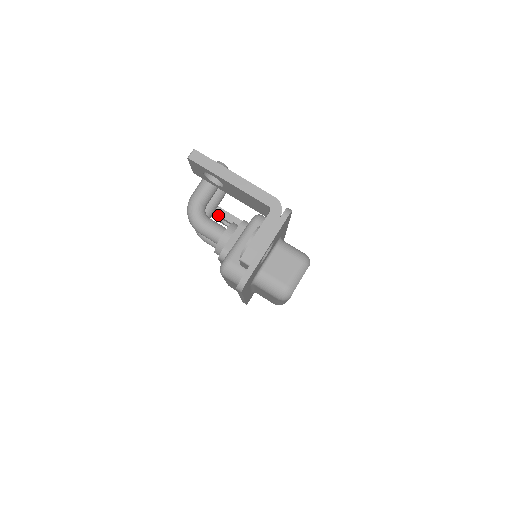
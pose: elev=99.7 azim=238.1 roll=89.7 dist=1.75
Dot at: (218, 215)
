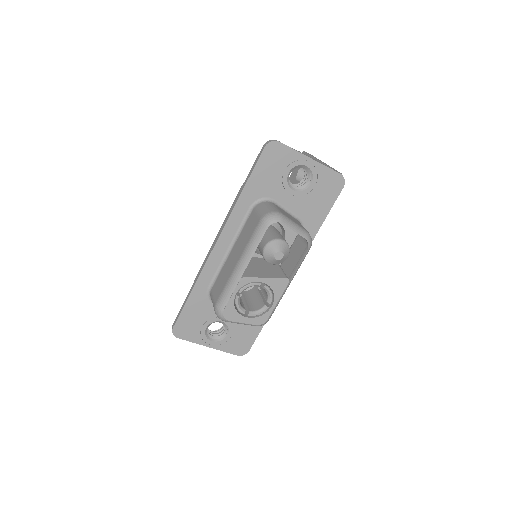
Dot at: occluded
